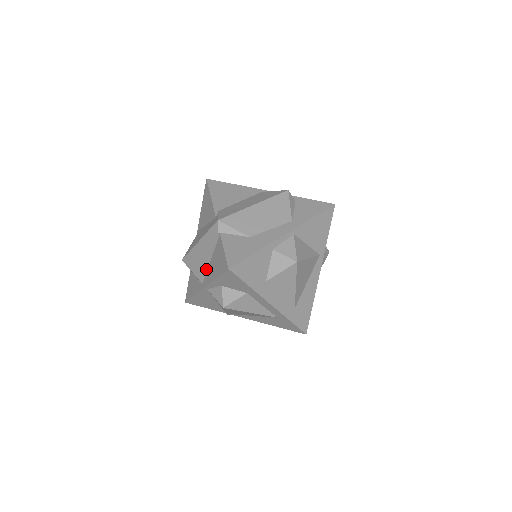
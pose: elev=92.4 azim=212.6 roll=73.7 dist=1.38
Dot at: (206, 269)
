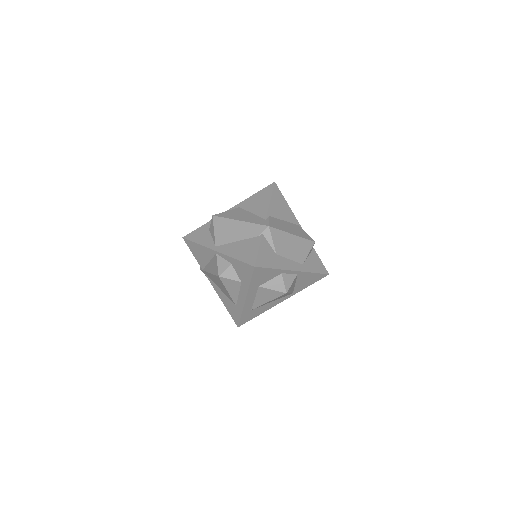
Dot at: (228, 242)
